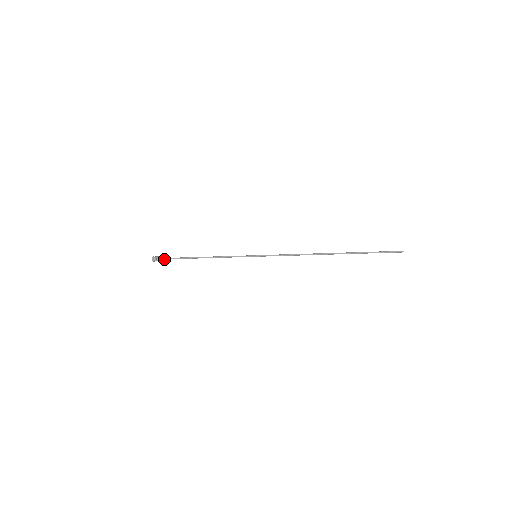
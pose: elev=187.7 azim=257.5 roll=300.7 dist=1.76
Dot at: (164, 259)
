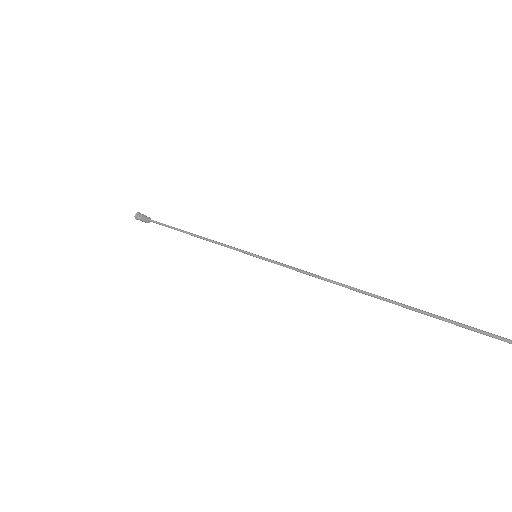
Dot at: (148, 221)
